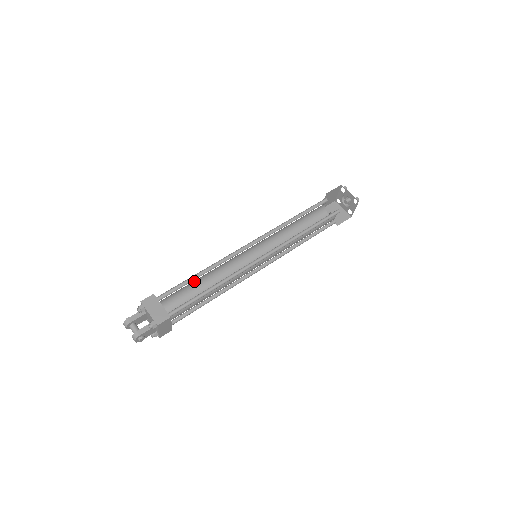
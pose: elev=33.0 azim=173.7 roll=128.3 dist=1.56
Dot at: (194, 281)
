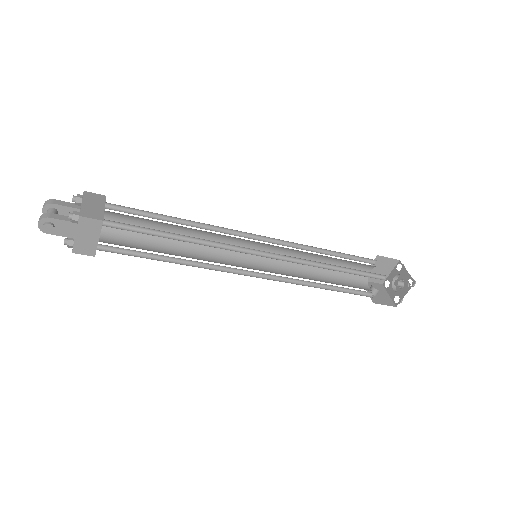
Dot at: (164, 227)
